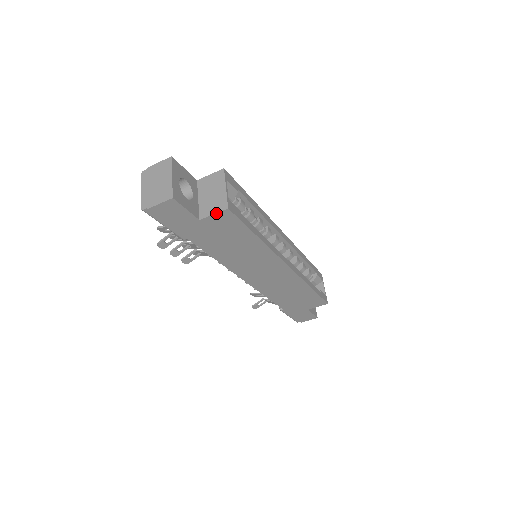
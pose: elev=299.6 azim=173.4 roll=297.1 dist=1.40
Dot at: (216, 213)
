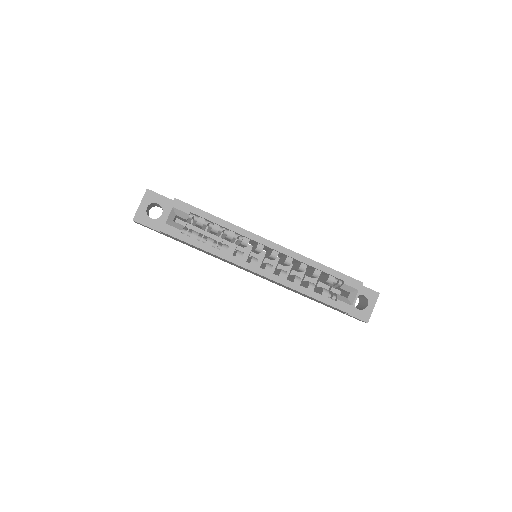
Dot at: occluded
